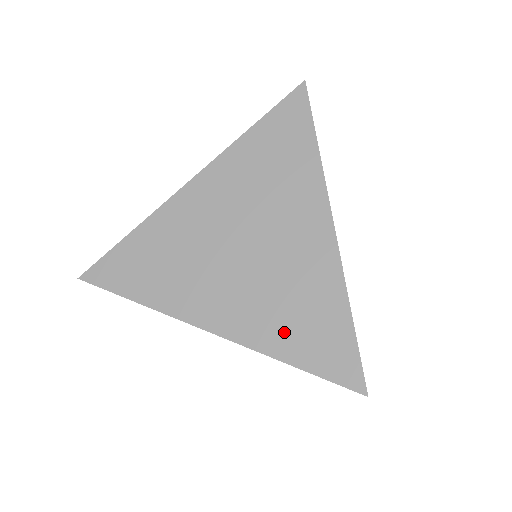
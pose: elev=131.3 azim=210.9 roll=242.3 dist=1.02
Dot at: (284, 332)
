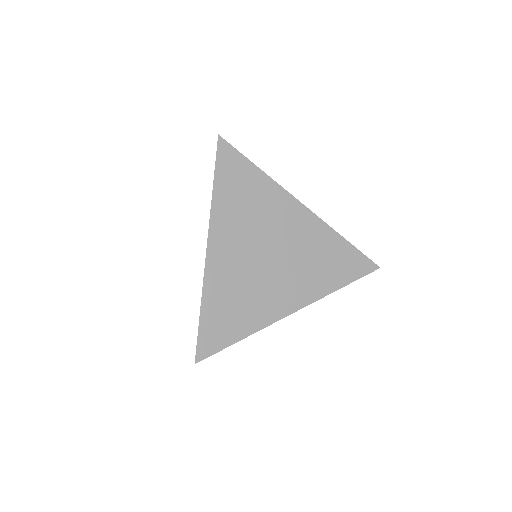
Dot at: (326, 277)
